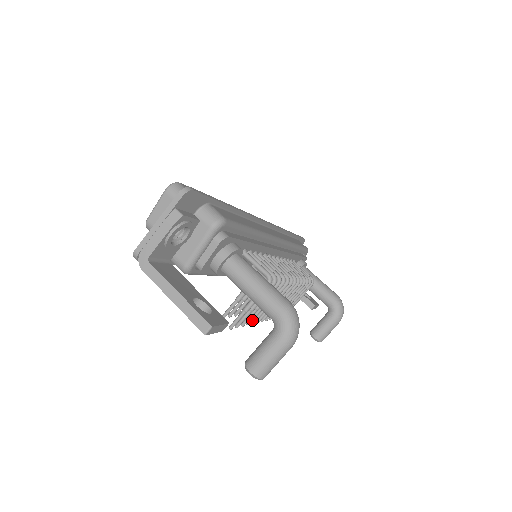
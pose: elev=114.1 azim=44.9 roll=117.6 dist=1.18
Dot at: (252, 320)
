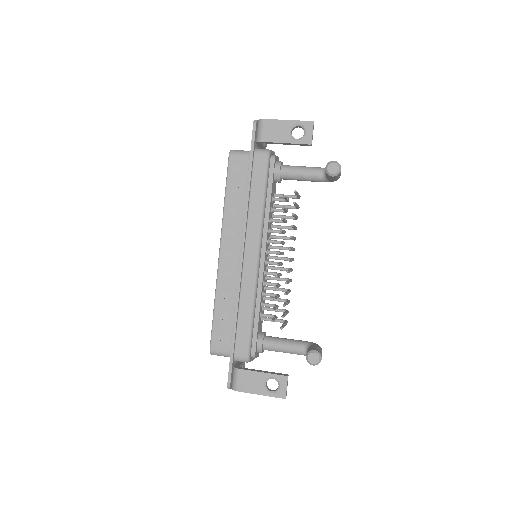
Dot at: (293, 225)
